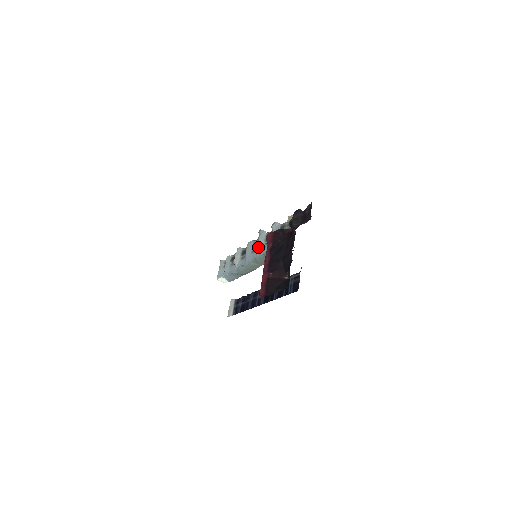
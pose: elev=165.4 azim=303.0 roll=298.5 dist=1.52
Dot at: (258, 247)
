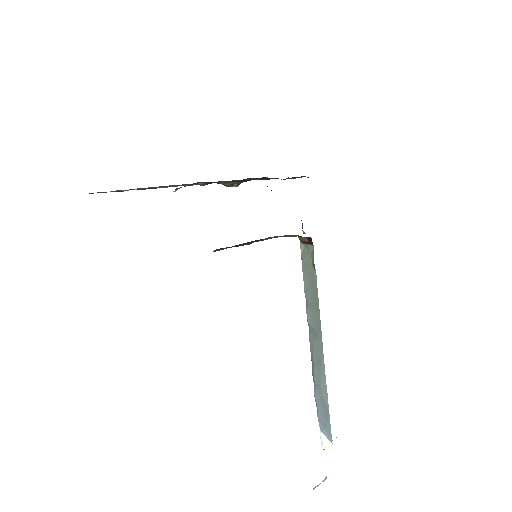
Dot at: occluded
